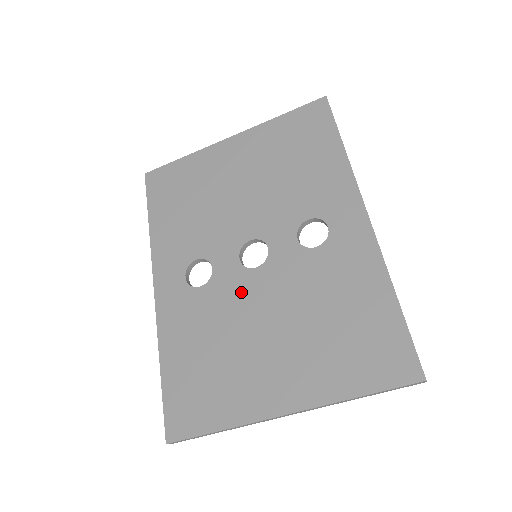
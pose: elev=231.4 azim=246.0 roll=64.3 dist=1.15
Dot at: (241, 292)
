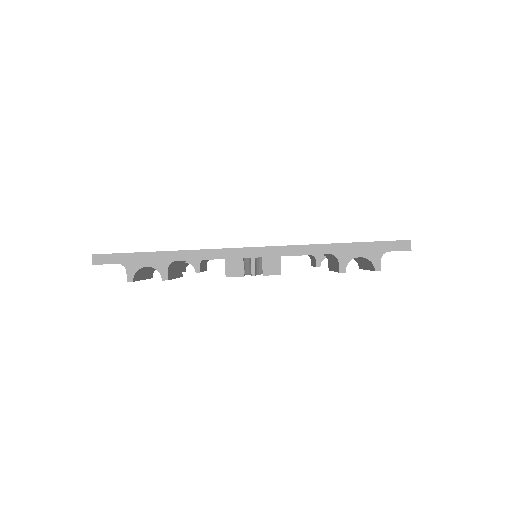
Dot at: occluded
